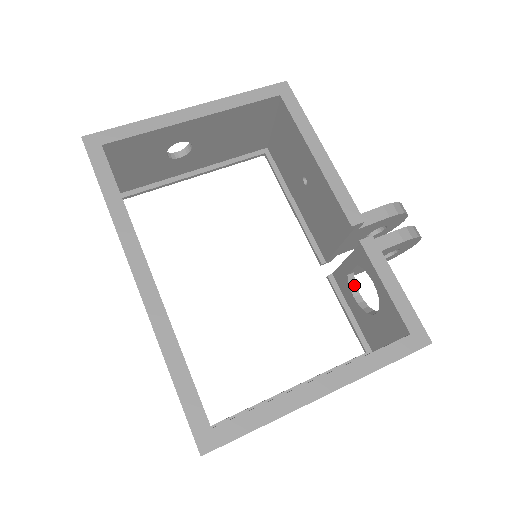
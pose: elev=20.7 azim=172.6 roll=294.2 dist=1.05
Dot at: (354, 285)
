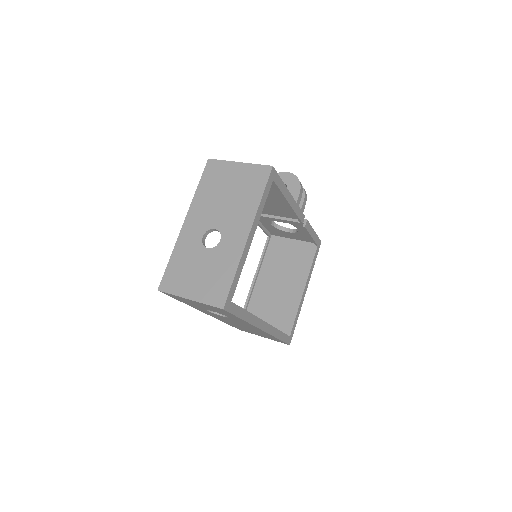
Dot at: occluded
